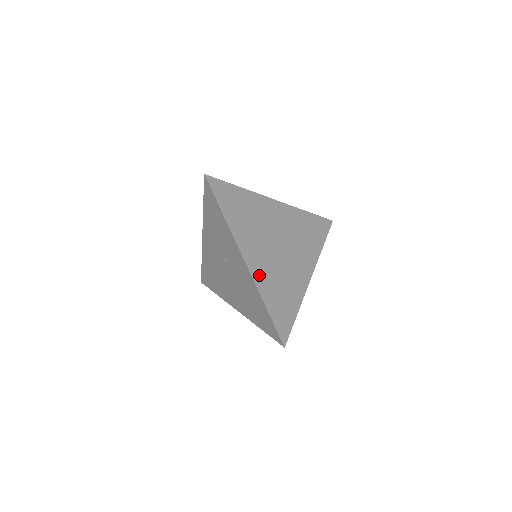
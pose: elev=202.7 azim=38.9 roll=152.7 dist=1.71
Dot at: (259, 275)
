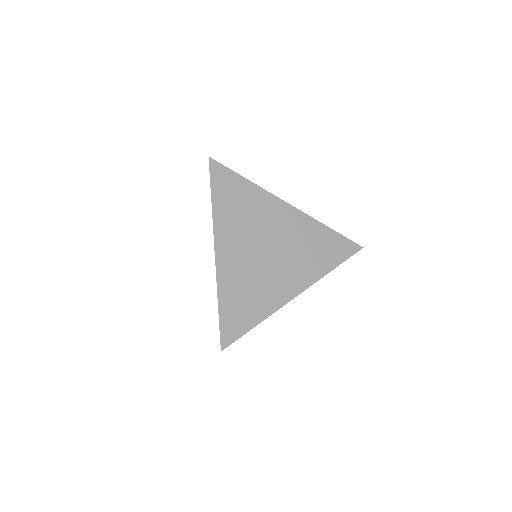
Dot at: (226, 270)
